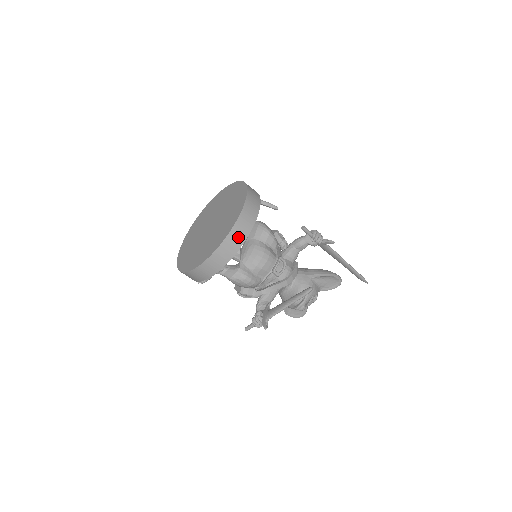
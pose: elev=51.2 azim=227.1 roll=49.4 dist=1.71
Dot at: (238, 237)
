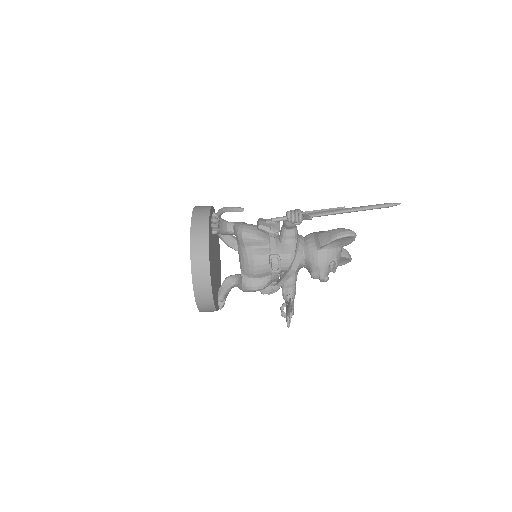
Dot at: (203, 289)
